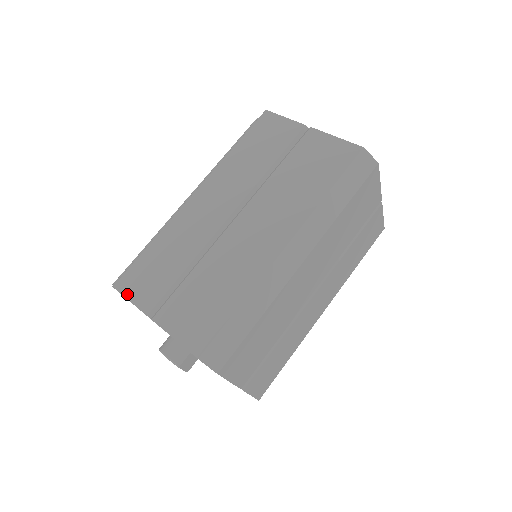
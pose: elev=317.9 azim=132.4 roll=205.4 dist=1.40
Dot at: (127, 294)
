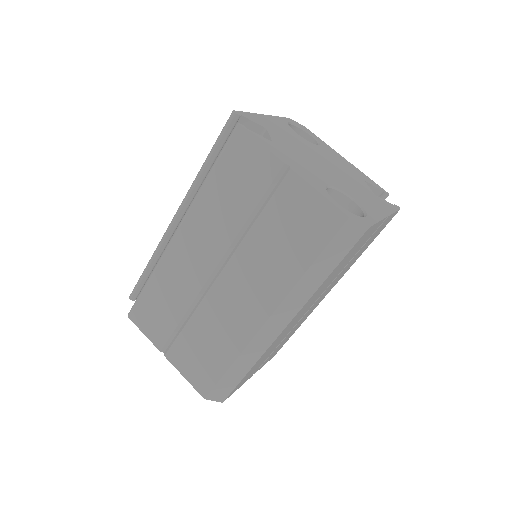
Dot at: (141, 327)
